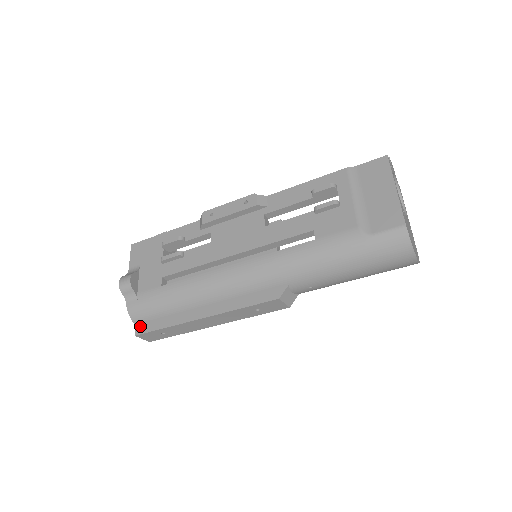
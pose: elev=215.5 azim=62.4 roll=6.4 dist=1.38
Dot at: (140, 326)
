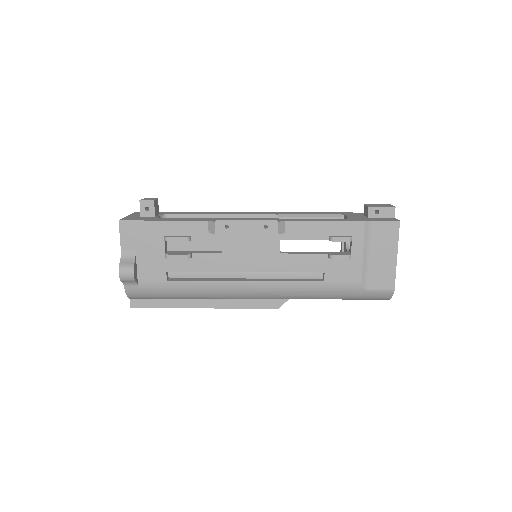
Dot at: (136, 300)
